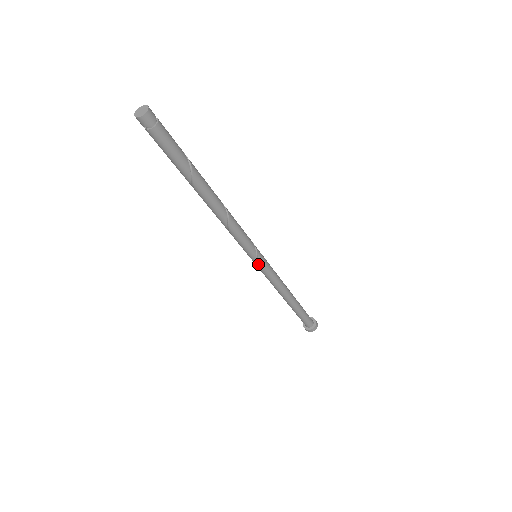
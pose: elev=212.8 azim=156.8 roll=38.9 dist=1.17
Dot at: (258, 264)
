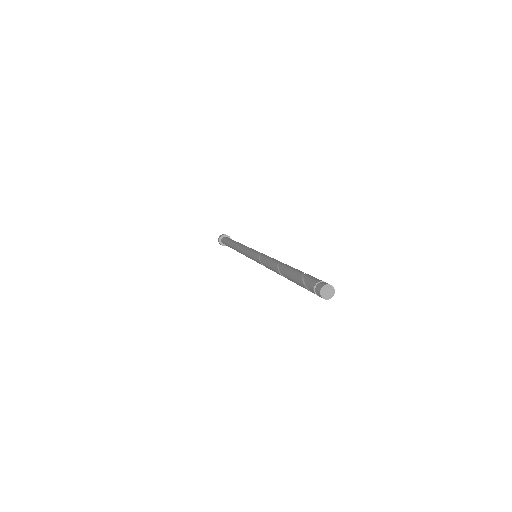
Dot at: occluded
